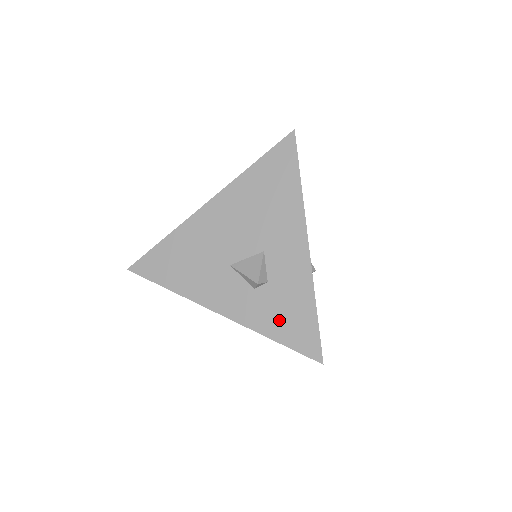
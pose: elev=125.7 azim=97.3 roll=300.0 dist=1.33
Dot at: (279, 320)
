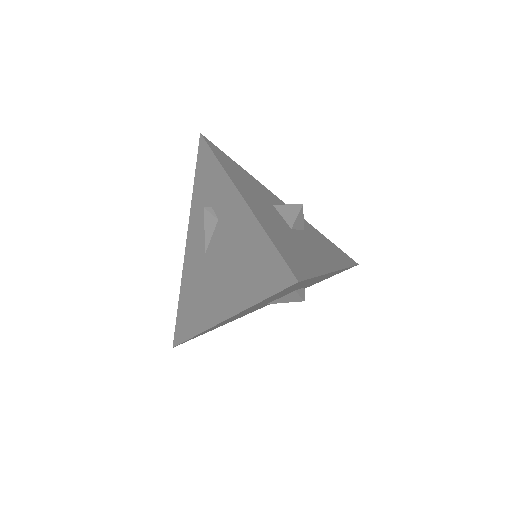
Dot at: occluded
